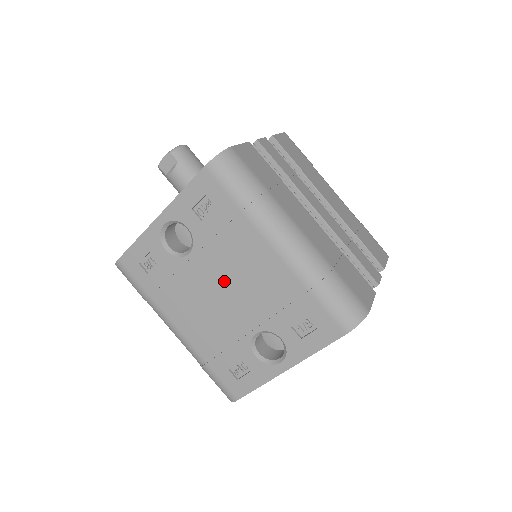
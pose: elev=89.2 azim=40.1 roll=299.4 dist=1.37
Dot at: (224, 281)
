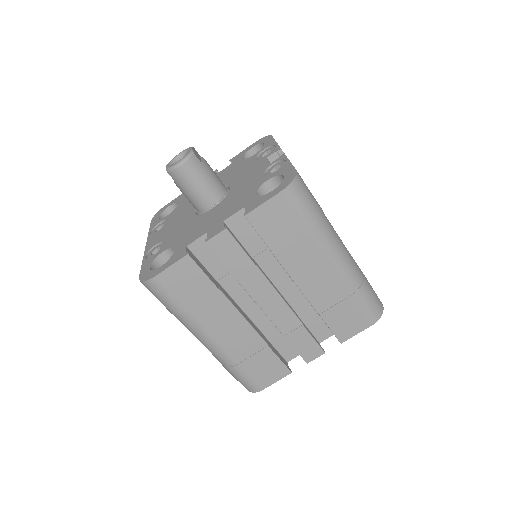
Dot at: occluded
